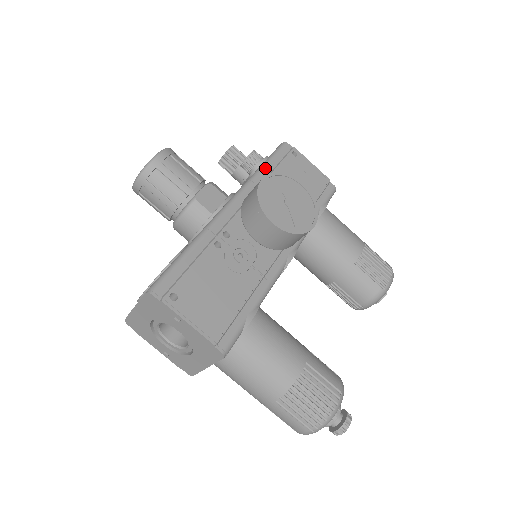
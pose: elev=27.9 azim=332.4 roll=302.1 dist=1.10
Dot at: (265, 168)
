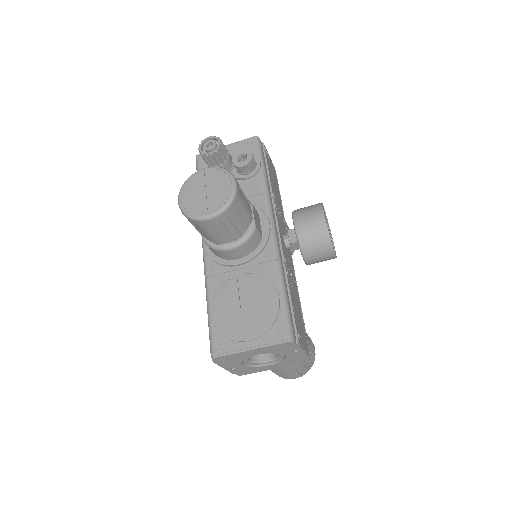
Dot at: (266, 175)
